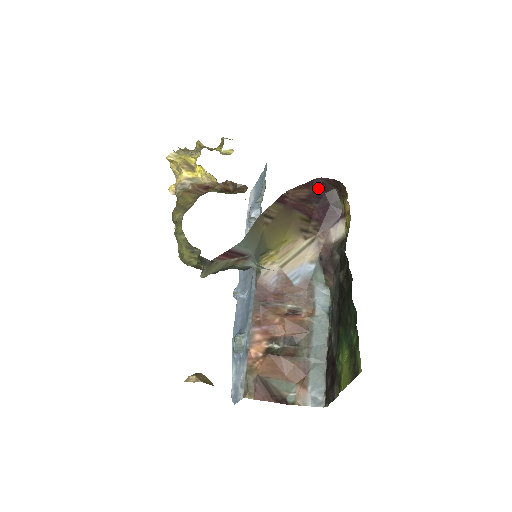
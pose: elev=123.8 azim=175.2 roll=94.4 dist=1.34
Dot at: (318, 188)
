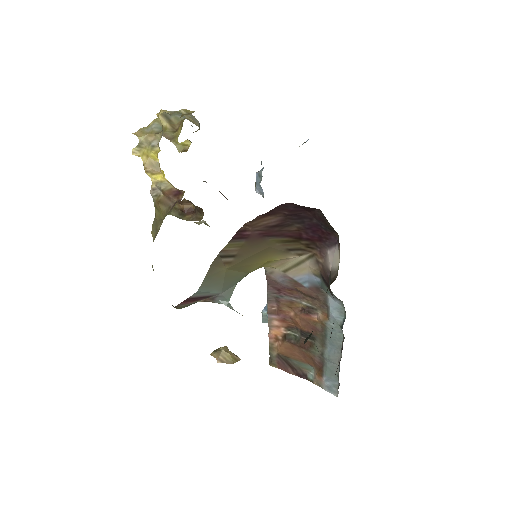
Dot at: (292, 211)
